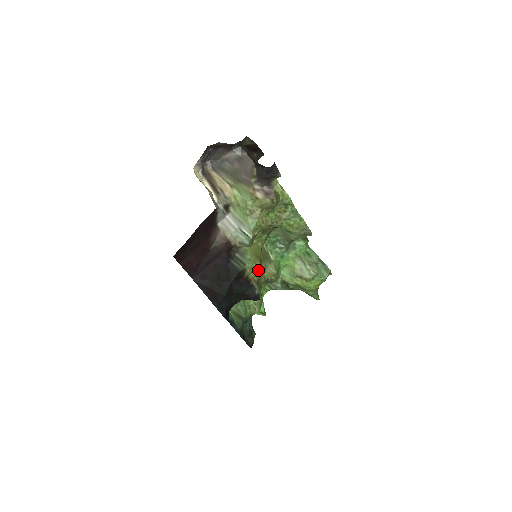
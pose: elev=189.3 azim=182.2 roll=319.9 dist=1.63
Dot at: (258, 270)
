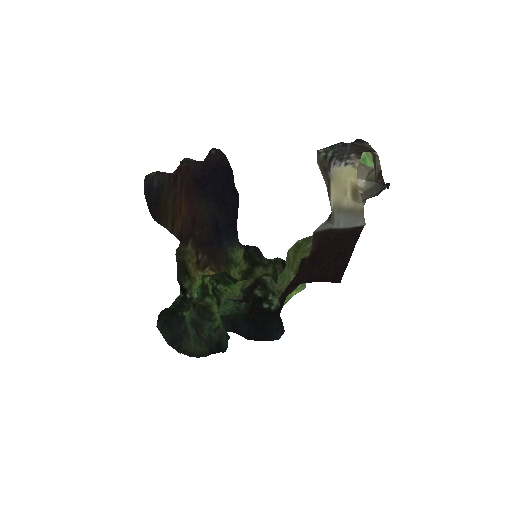
Dot at: occluded
